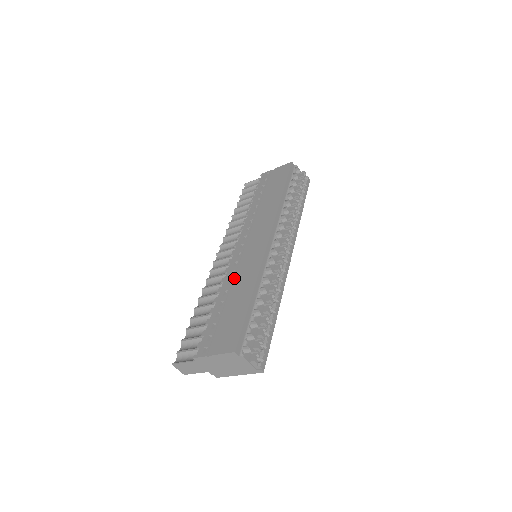
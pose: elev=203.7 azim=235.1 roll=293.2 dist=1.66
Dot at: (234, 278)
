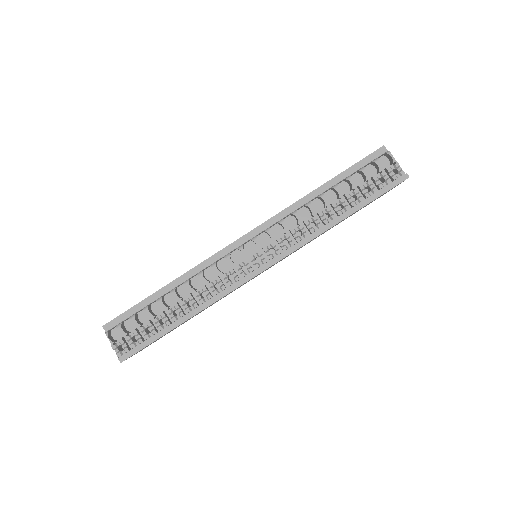
Dot at: occluded
